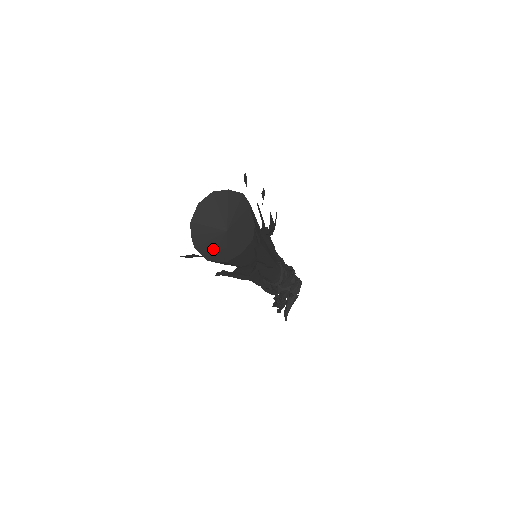
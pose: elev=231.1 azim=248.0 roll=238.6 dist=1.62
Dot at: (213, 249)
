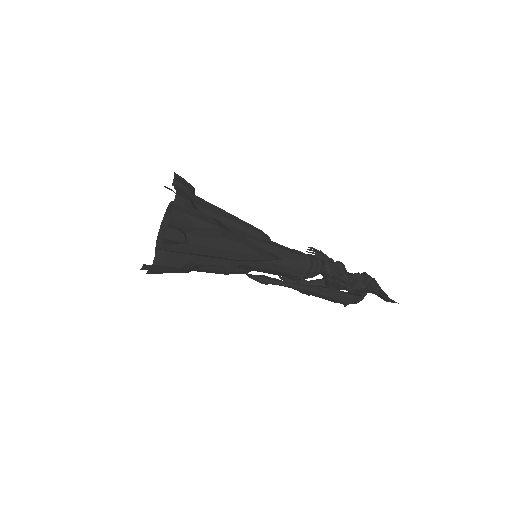
Dot at: occluded
